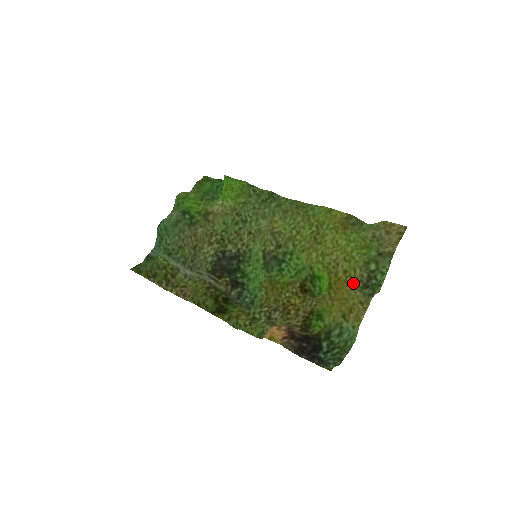
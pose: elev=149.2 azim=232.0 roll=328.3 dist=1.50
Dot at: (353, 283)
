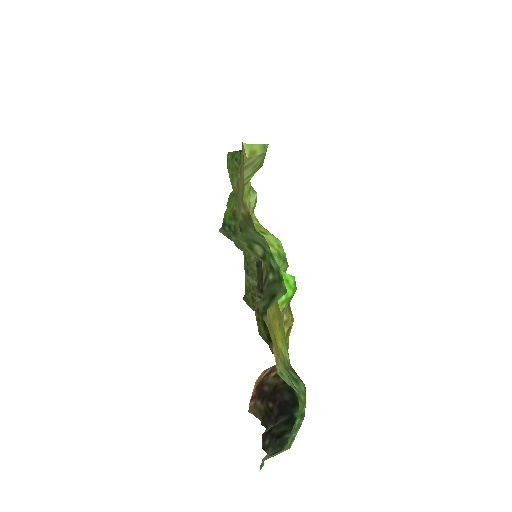
Dot at: occluded
